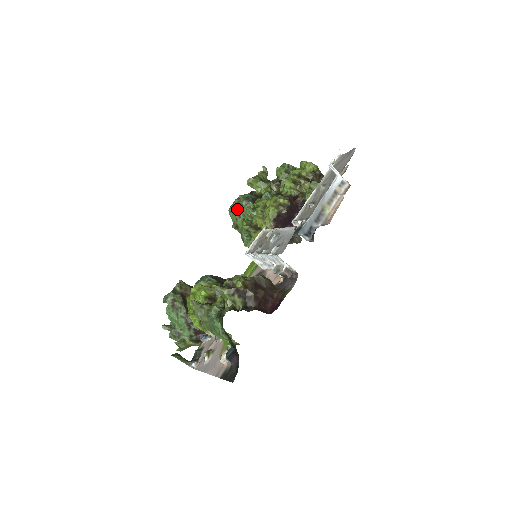
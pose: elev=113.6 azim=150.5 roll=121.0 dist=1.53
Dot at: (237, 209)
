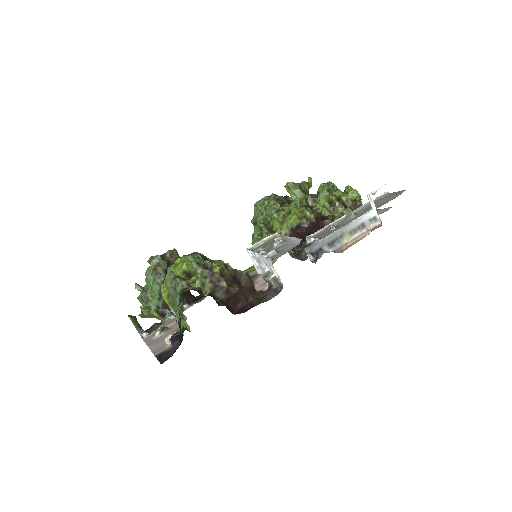
Dot at: (263, 206)
